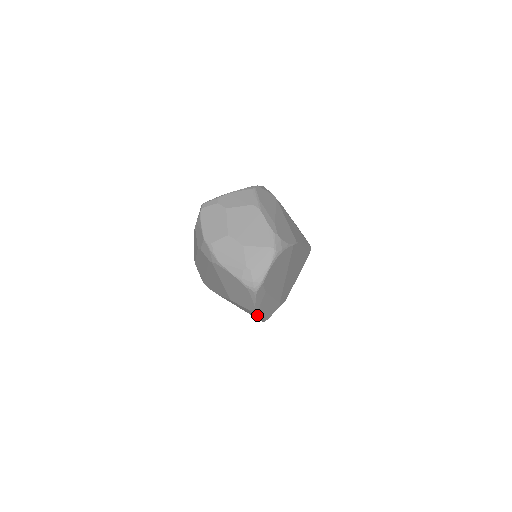
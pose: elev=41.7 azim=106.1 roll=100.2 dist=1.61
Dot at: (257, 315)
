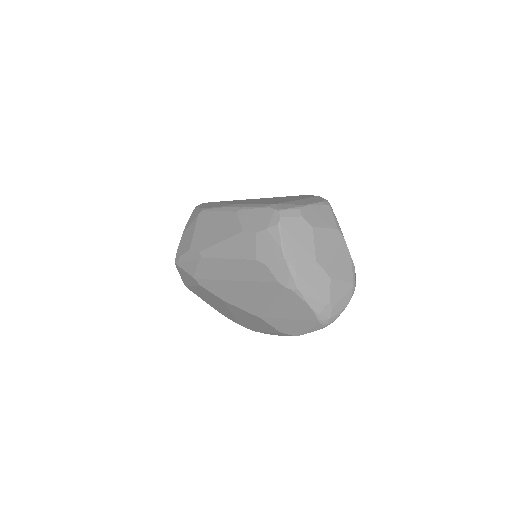
Dot at: (274, 333)
